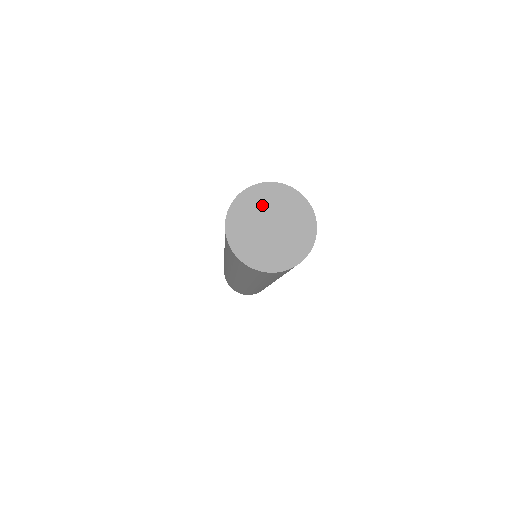
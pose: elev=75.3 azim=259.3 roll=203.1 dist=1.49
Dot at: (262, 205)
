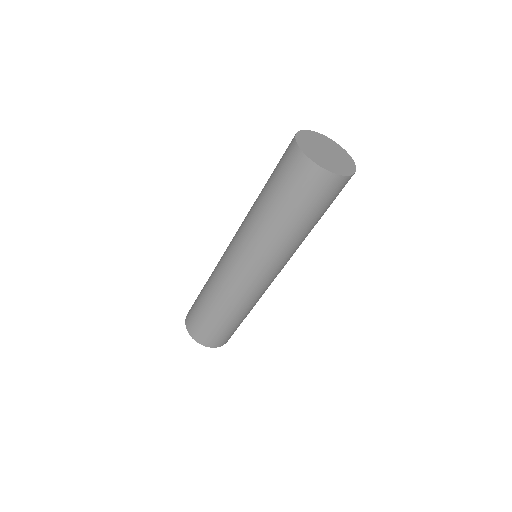
Dot at: (318, 141)
